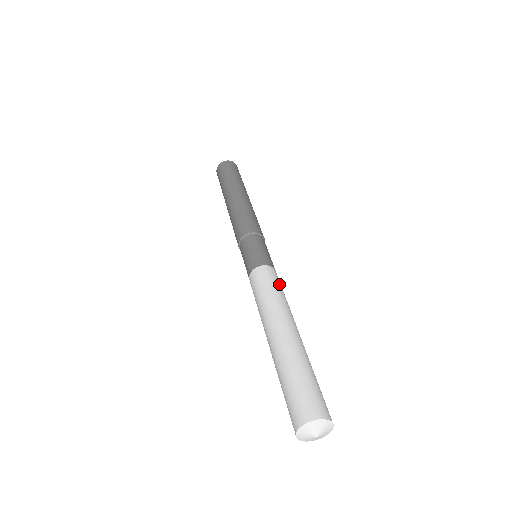
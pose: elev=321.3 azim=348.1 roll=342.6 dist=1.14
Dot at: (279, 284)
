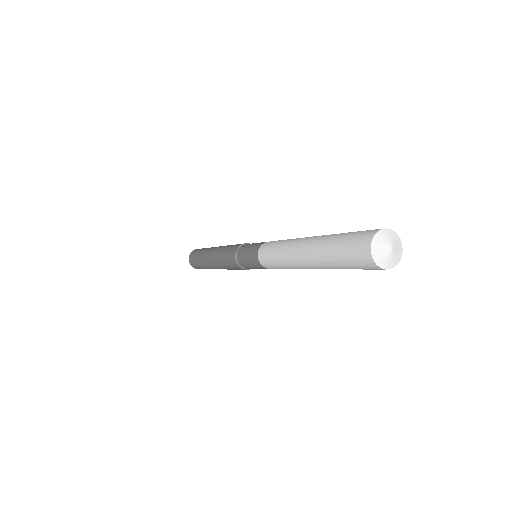
Dot at: occluded
